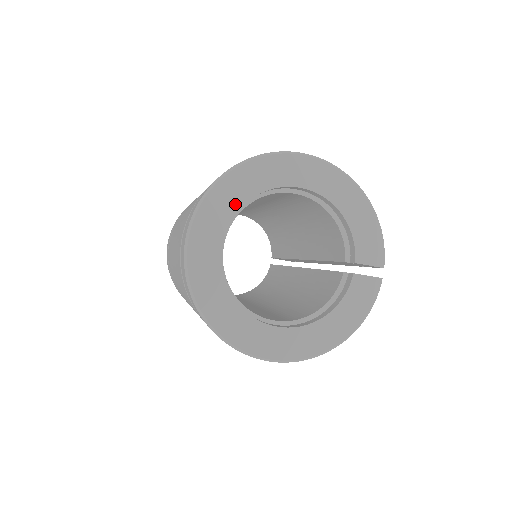
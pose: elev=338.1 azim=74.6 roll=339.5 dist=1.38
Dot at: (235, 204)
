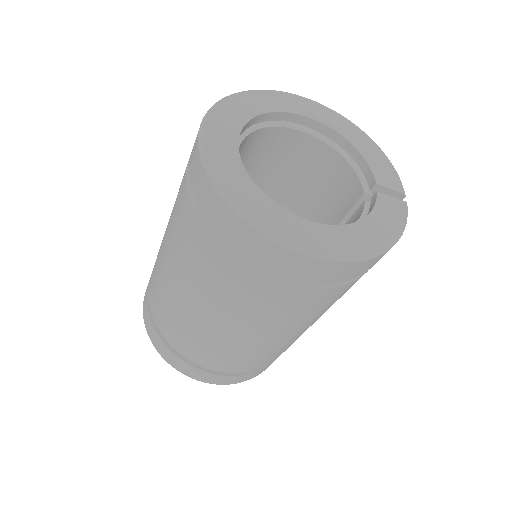
Dot at: (249, 113)
